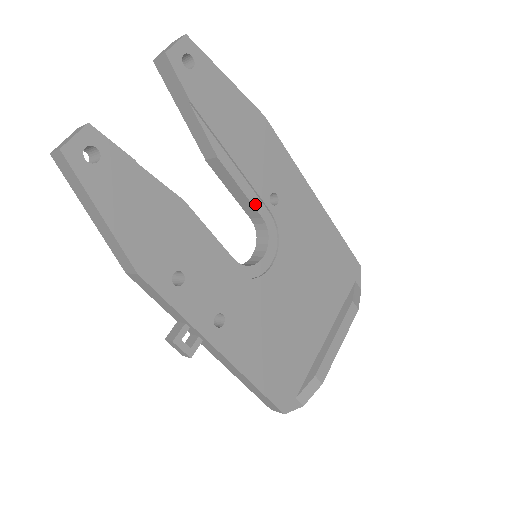
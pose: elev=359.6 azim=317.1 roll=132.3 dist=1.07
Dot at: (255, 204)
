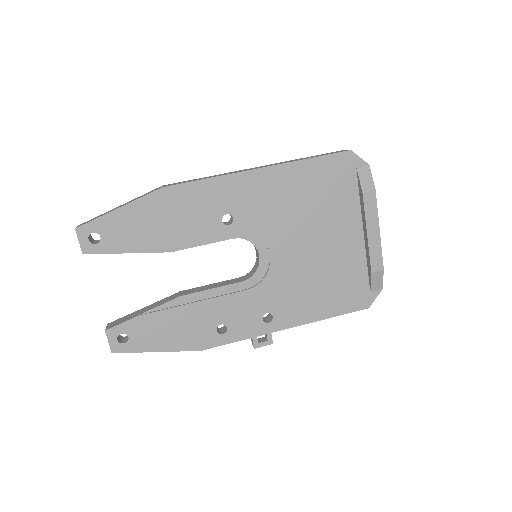
Dot at: (220, 239)
